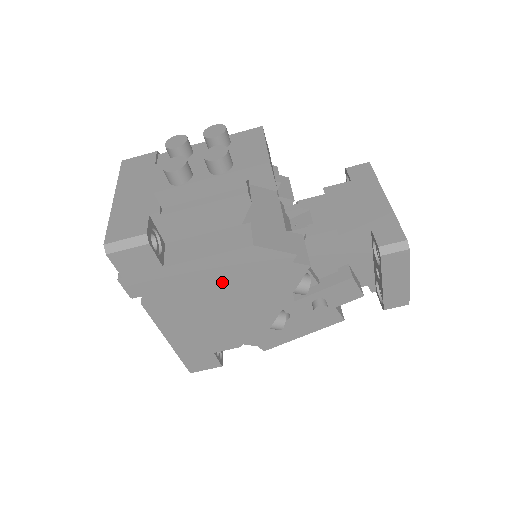
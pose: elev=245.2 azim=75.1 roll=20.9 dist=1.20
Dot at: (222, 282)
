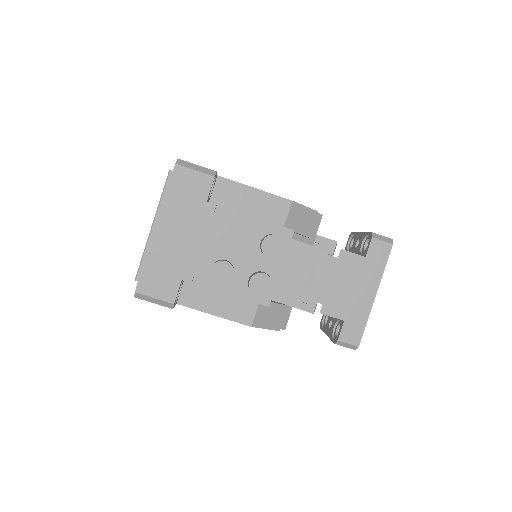
Dot at: occluded
